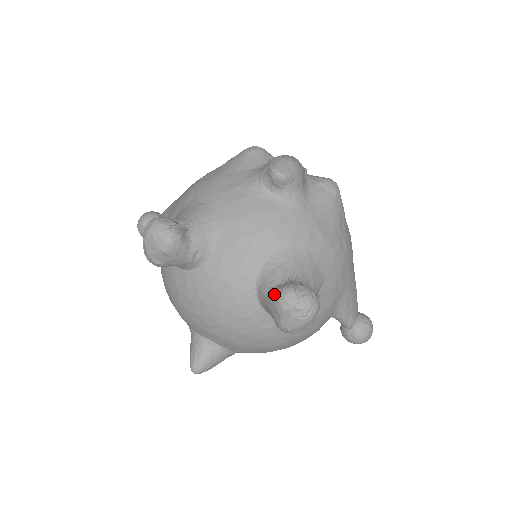
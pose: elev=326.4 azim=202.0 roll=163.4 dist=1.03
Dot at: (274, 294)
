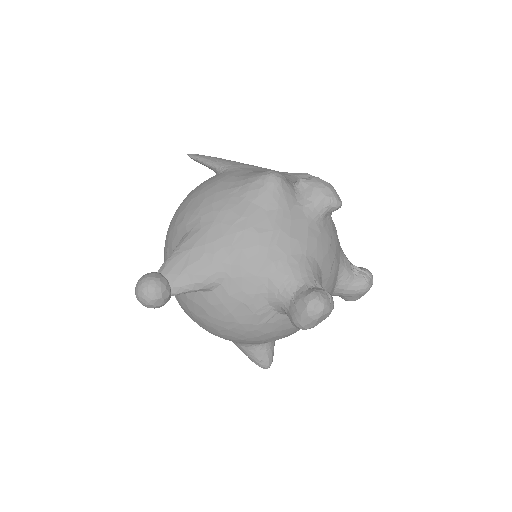
Dot at: (359, 286)
